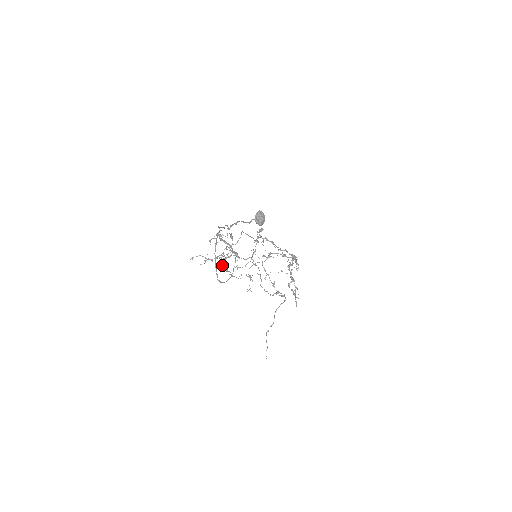
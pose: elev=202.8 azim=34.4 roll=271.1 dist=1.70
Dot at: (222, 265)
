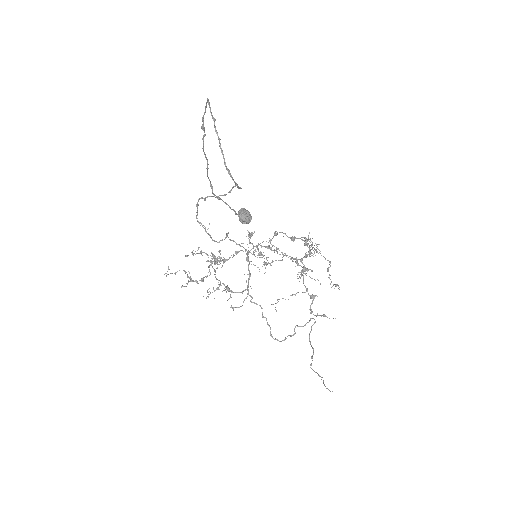
Dot at: (215, 261)
